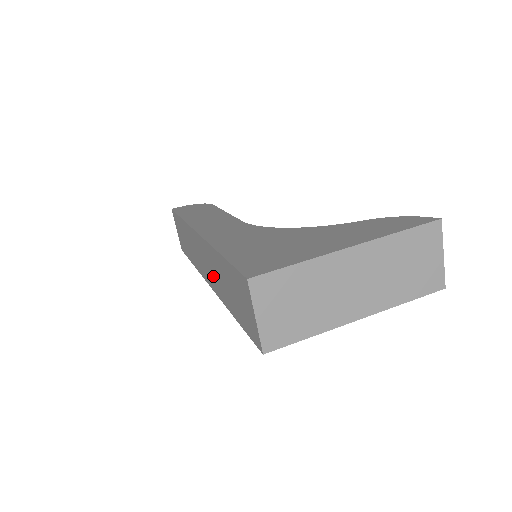
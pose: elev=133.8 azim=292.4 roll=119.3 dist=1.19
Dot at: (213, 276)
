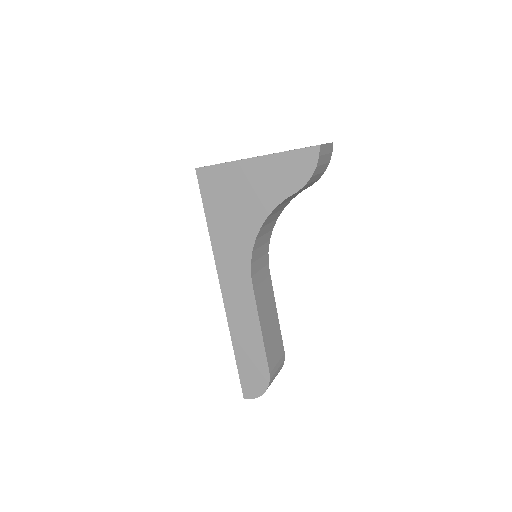
Dot at: occluded
